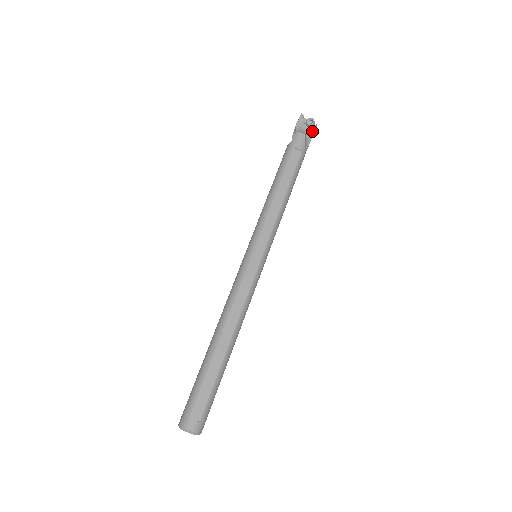
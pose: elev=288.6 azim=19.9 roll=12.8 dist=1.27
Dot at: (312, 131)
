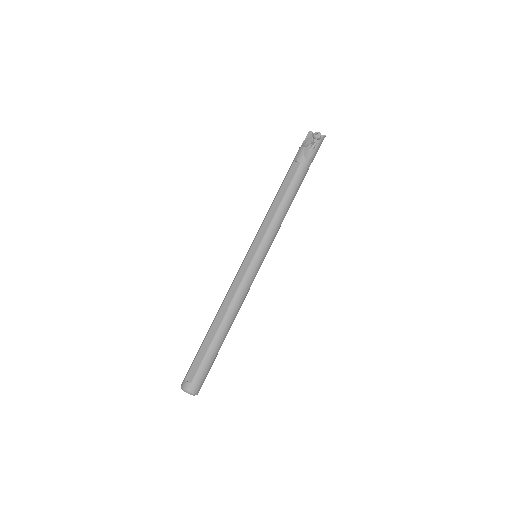
Dot at: (317, 143)
